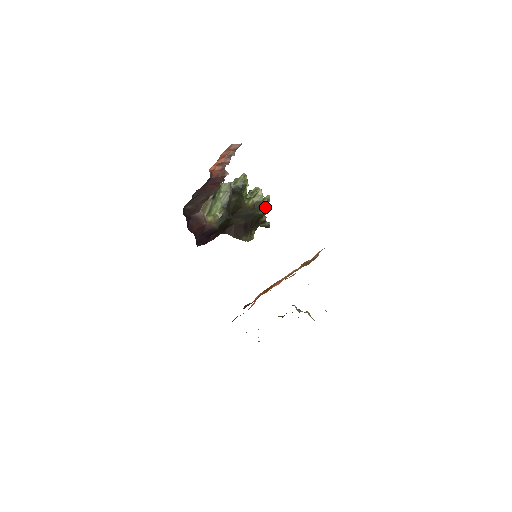
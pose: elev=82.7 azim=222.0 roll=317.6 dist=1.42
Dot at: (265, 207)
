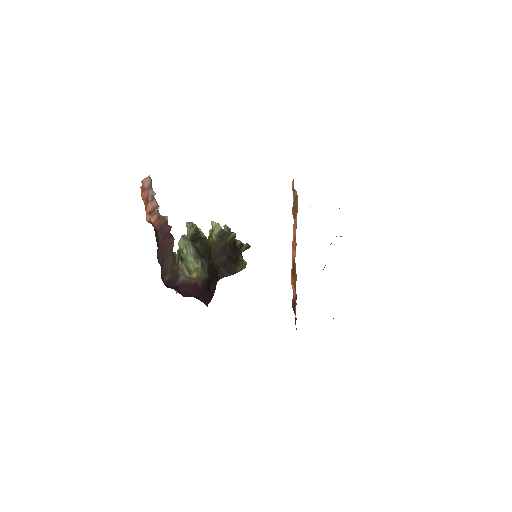
Dot at: occluded
